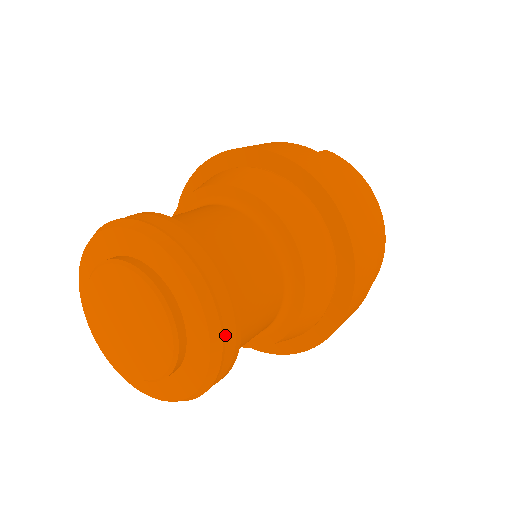
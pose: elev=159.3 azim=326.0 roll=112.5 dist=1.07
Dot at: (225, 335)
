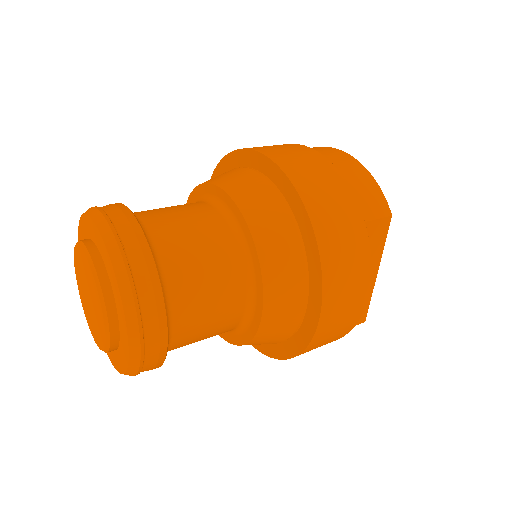
Dot at: (119, 233)
